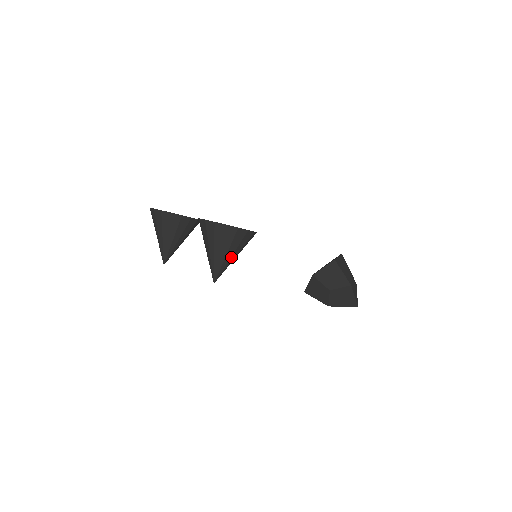
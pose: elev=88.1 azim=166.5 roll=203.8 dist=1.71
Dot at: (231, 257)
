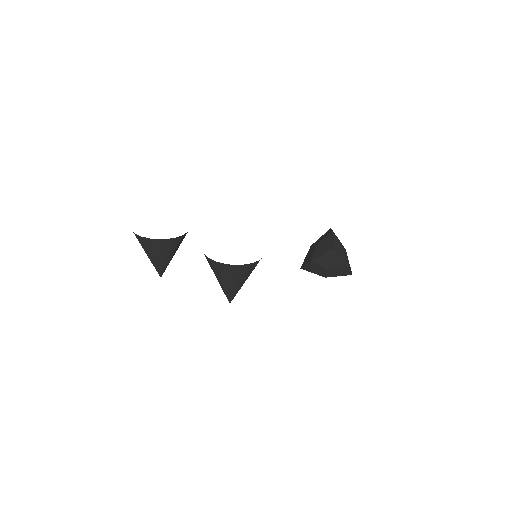
Dot at: (244, 282)
